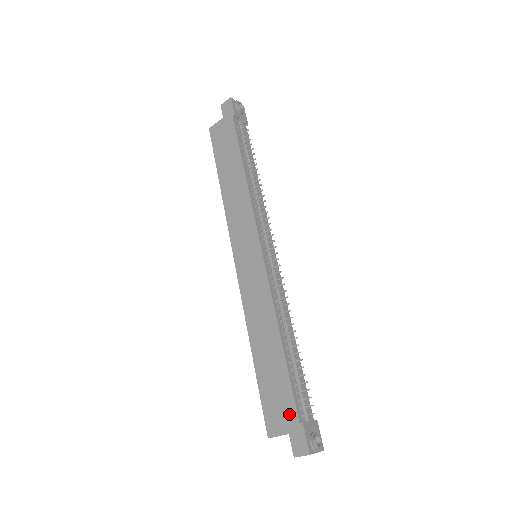
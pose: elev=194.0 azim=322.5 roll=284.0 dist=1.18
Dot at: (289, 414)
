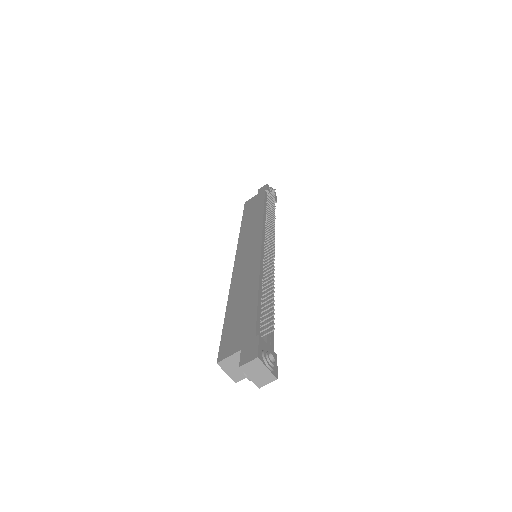
Dot at: (247, 334)
